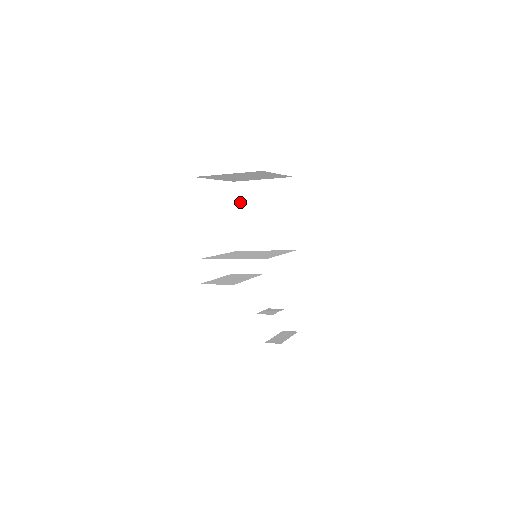
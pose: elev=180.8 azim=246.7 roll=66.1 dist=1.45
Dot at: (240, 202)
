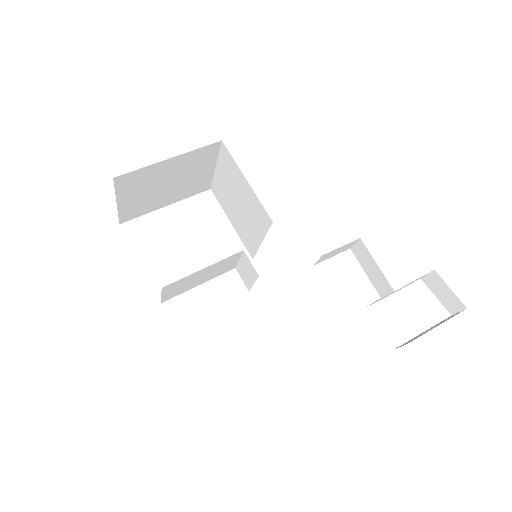
Dot at: (224, 206)
